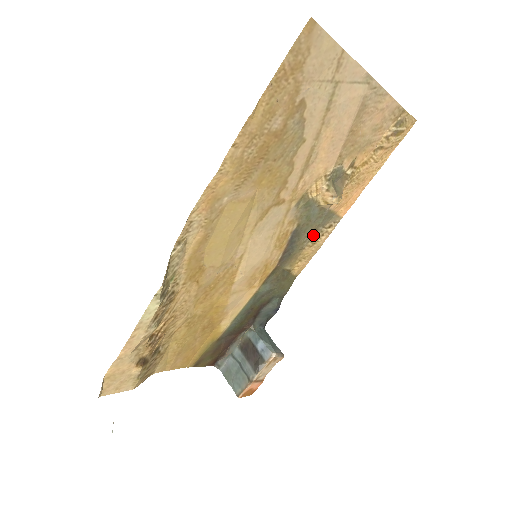
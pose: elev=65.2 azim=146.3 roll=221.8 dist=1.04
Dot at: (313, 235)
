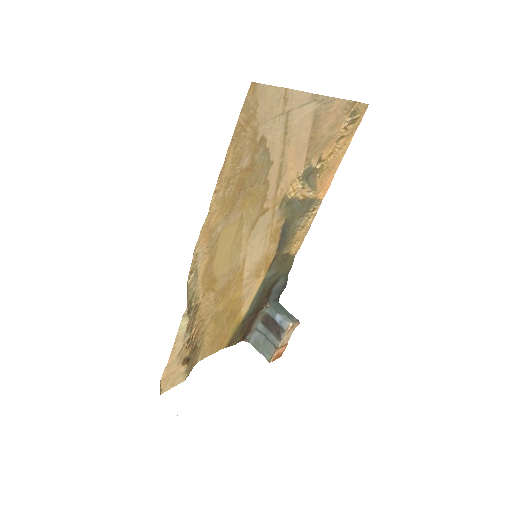
Dot at: (301, 221)
